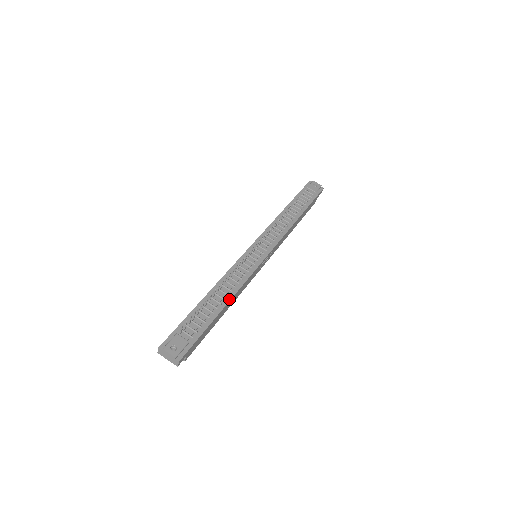
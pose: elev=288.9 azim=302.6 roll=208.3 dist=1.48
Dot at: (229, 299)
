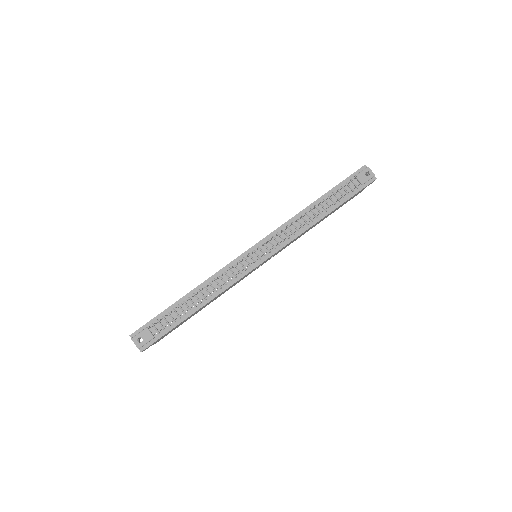
Dot at: (205, 303)
